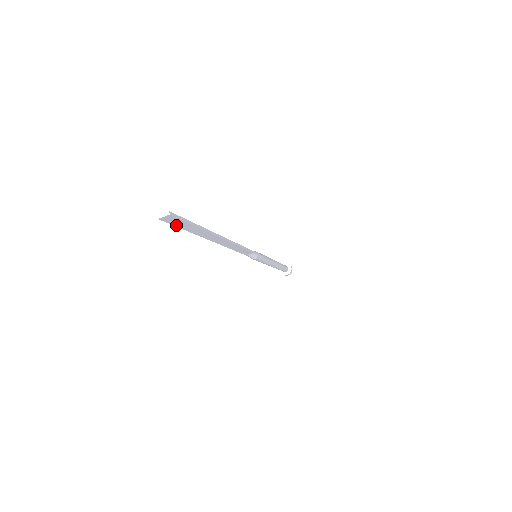
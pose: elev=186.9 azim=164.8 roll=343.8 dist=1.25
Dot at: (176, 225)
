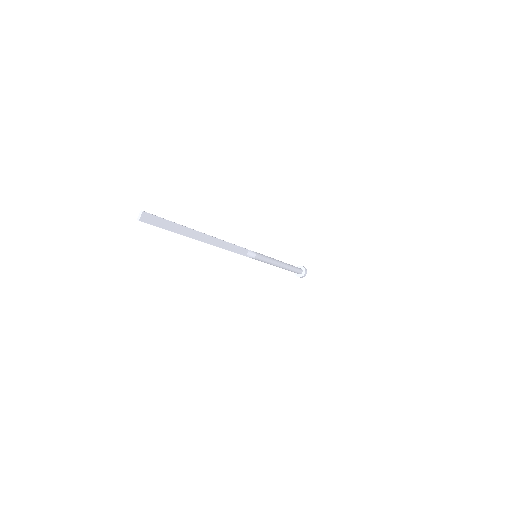
Dot at: (158, 226)
